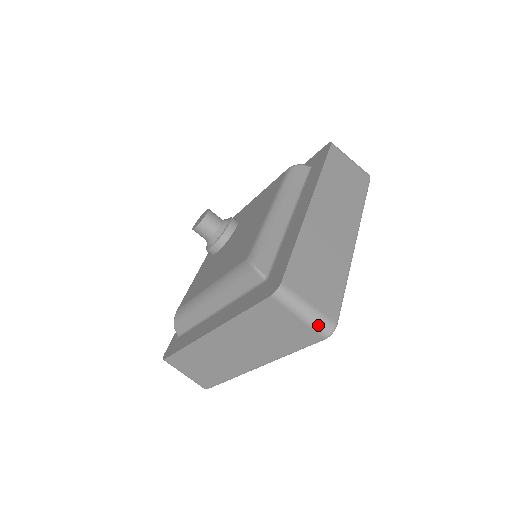
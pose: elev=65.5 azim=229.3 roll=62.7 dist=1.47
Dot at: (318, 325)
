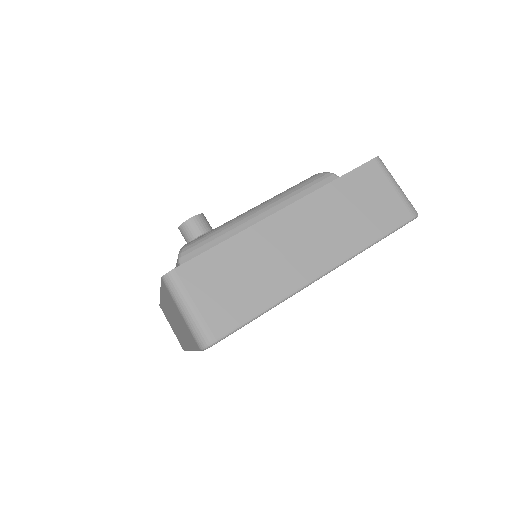
Dot at: (408, 201)
